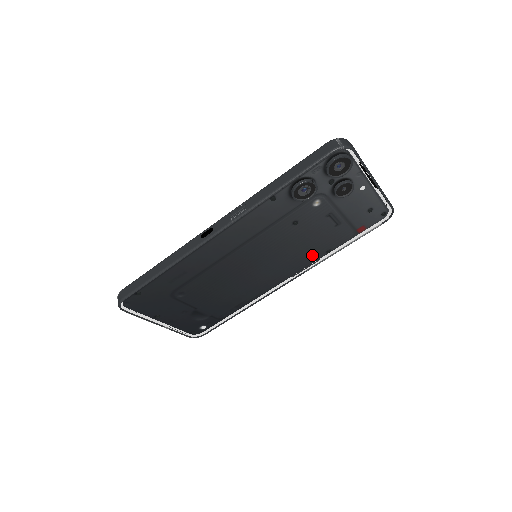
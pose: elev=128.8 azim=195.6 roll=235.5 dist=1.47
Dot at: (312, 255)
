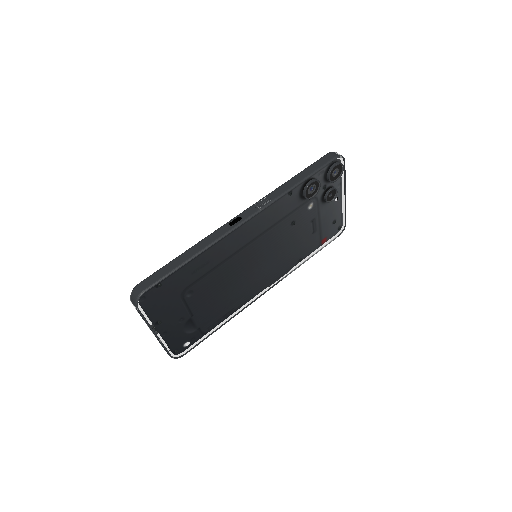
Dot at: (292, 261)
